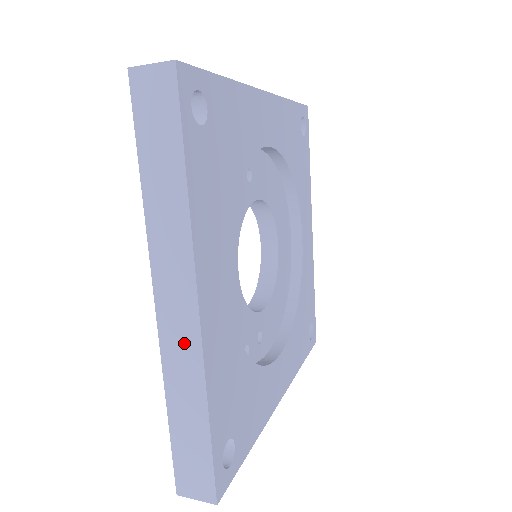
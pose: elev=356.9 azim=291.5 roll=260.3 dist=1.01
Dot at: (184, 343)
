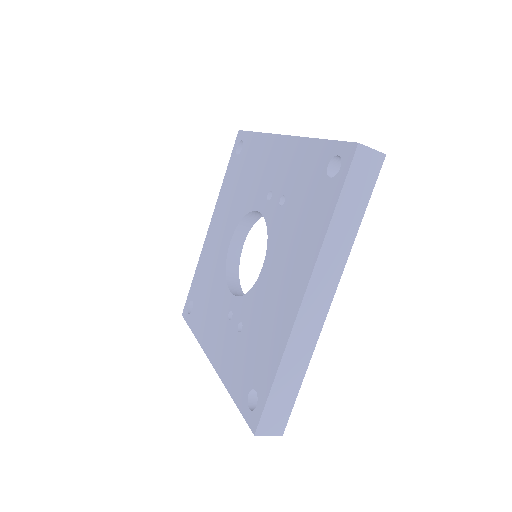
Dot at: (311, 326)
